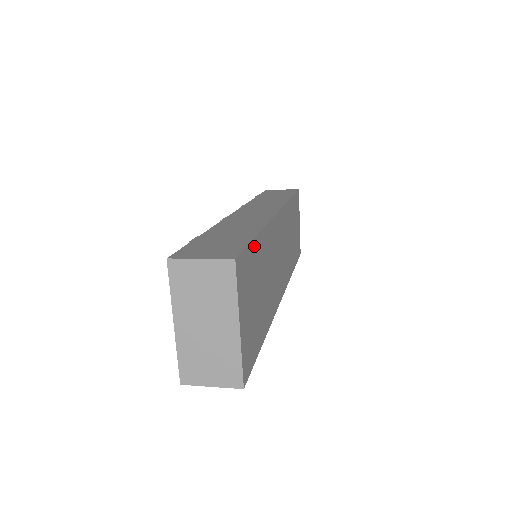
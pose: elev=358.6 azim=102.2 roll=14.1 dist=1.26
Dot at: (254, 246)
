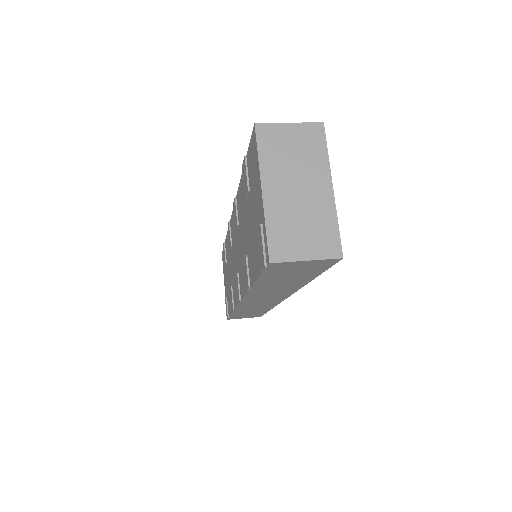
Dot at: occluded
